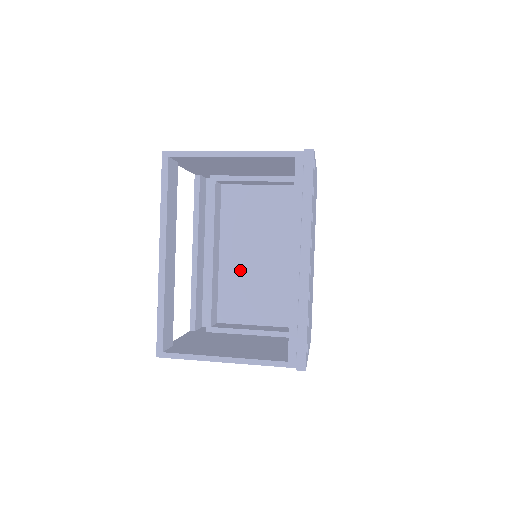
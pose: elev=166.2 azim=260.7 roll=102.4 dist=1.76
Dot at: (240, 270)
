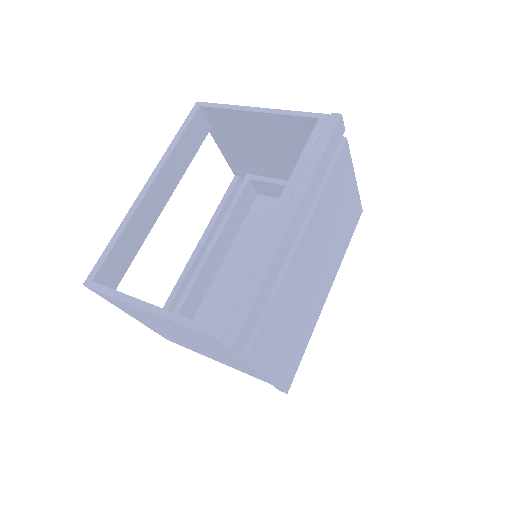
Dot at: (238, 280)
